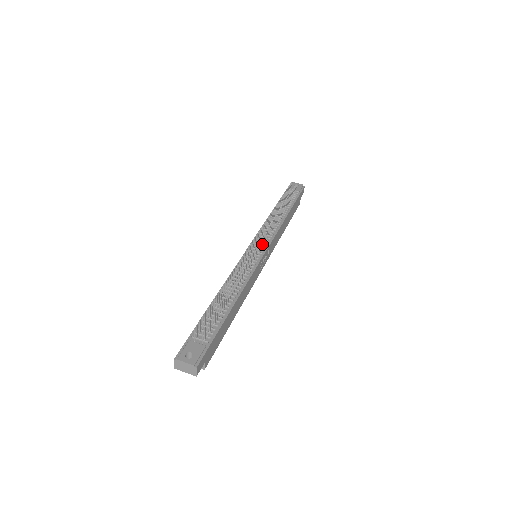
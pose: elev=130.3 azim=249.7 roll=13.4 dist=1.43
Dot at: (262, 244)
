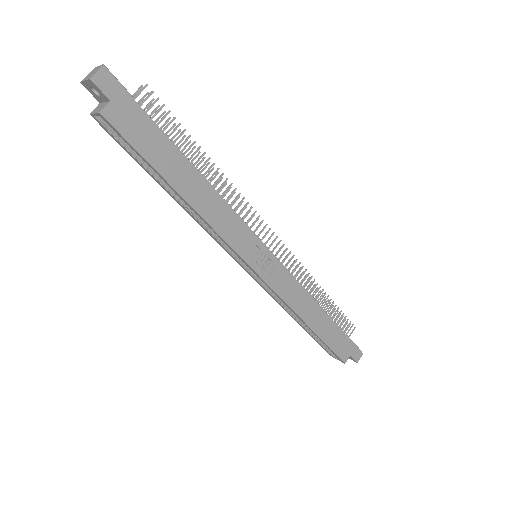
Dot at: (273, 251)
